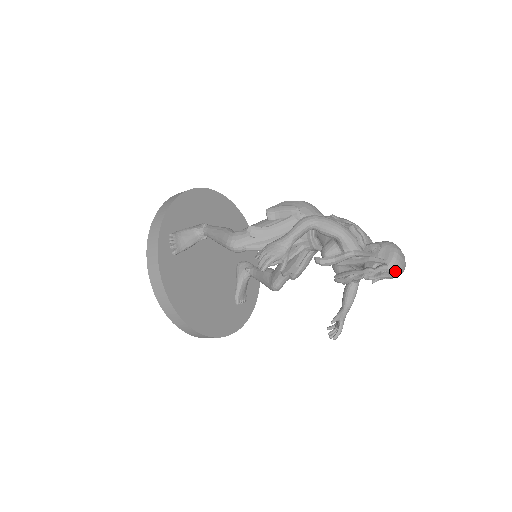
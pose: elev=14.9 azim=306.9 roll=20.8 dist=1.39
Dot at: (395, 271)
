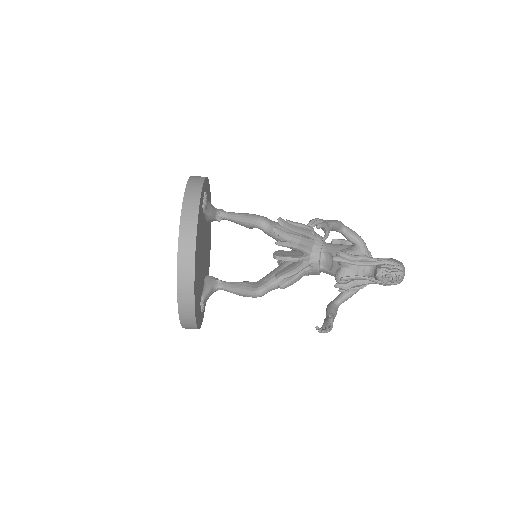
Dot at: (404, 273)
